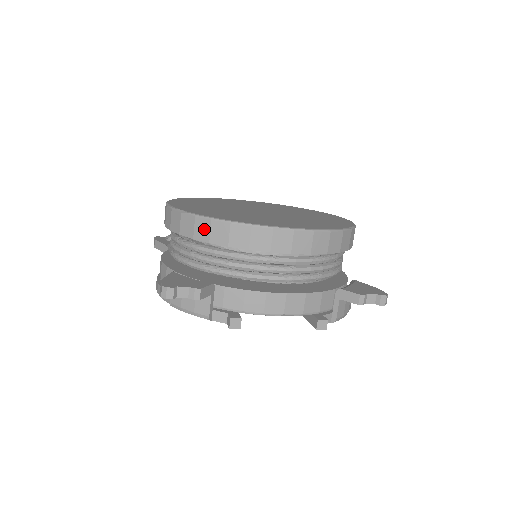
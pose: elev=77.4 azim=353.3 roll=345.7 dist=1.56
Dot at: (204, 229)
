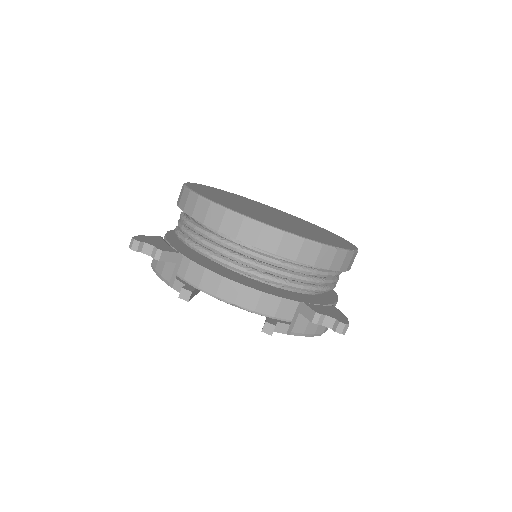
Dot at: (192, 204)
